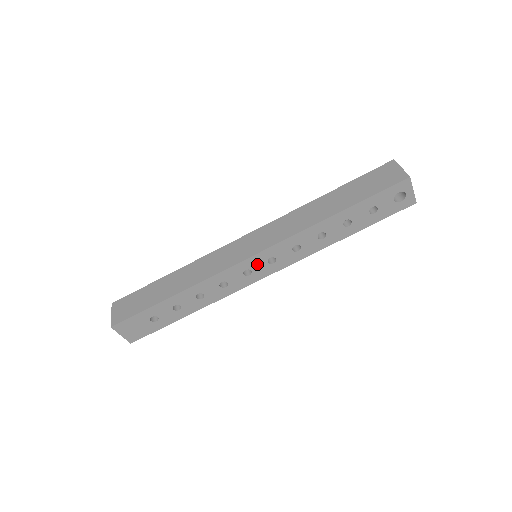
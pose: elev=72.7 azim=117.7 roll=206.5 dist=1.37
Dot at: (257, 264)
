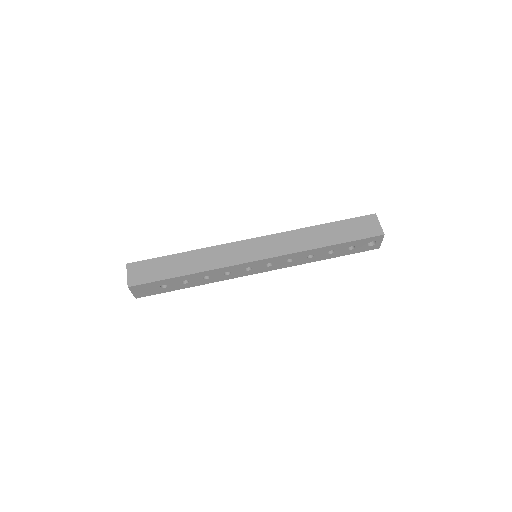
Dot at: (258, 265)
